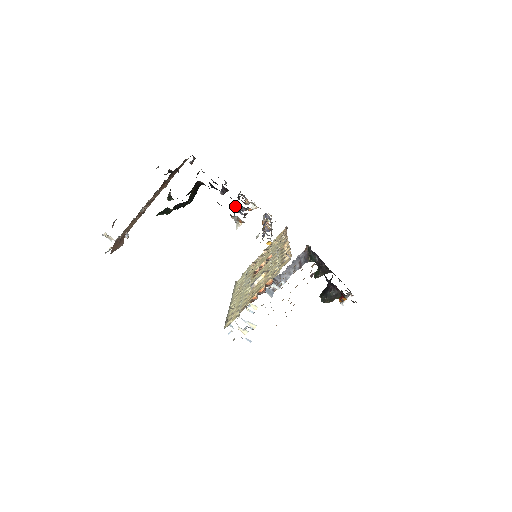
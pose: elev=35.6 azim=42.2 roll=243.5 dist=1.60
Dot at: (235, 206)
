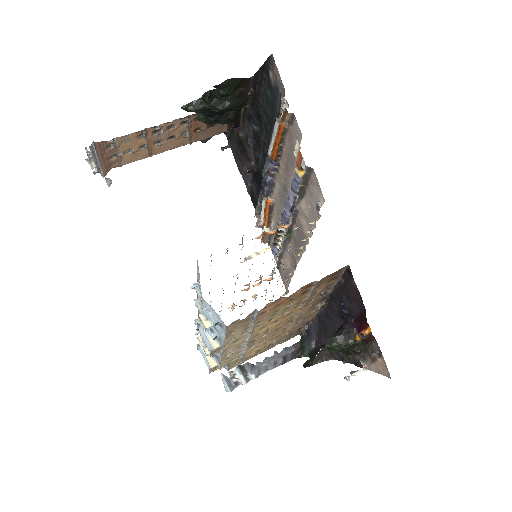
Dot at: occluded
